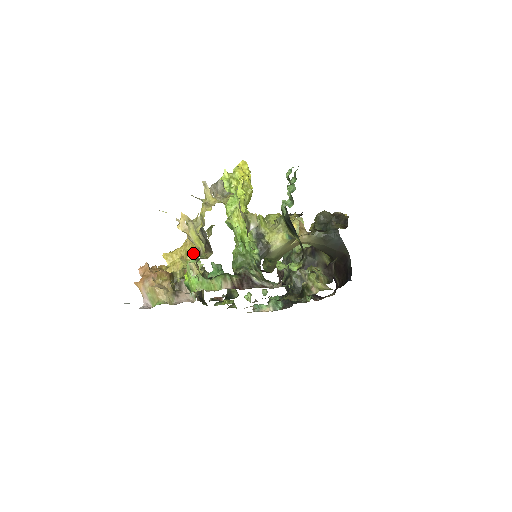
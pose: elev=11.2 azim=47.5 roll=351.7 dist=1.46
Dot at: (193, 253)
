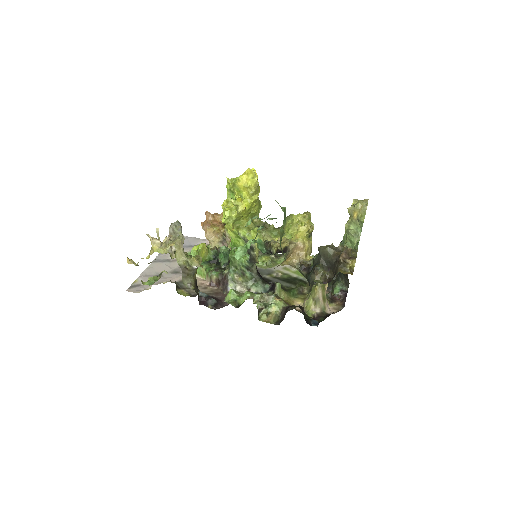
Dot at: occluded
